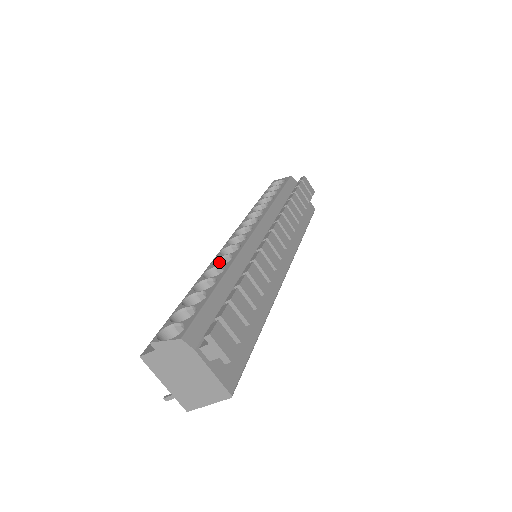
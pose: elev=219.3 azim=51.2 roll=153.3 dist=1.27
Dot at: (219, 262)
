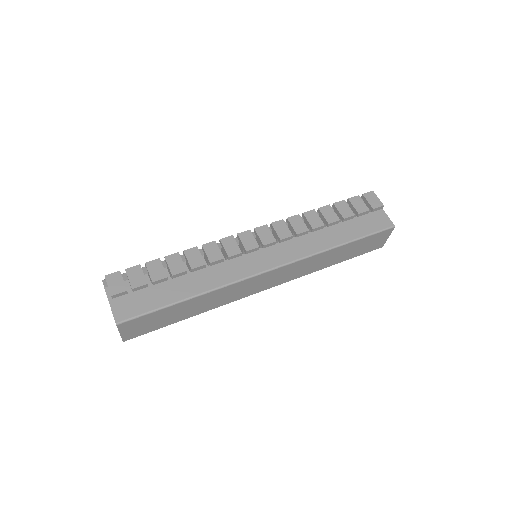
Dot at: occluded
